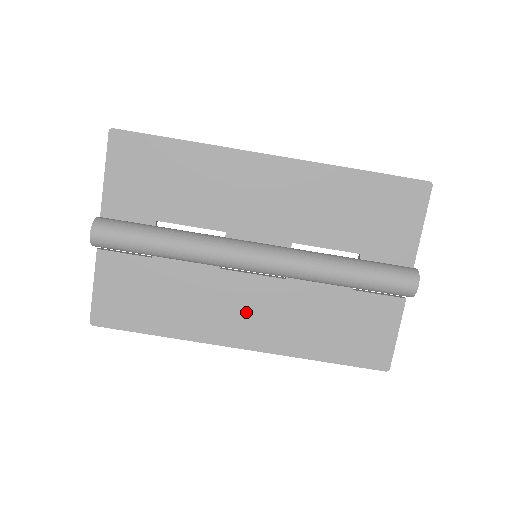
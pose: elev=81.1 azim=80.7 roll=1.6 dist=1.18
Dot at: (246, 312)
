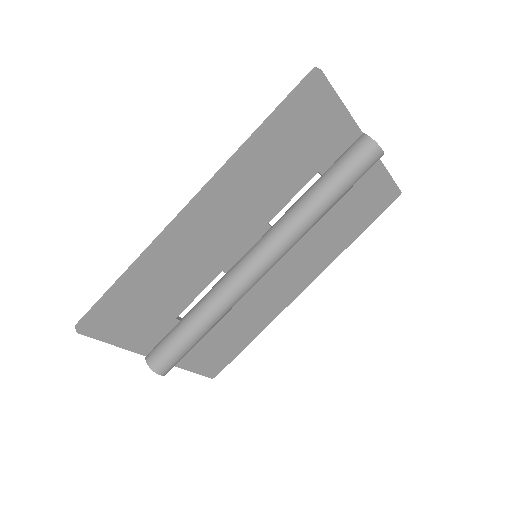
Dot at: (286, 278)
